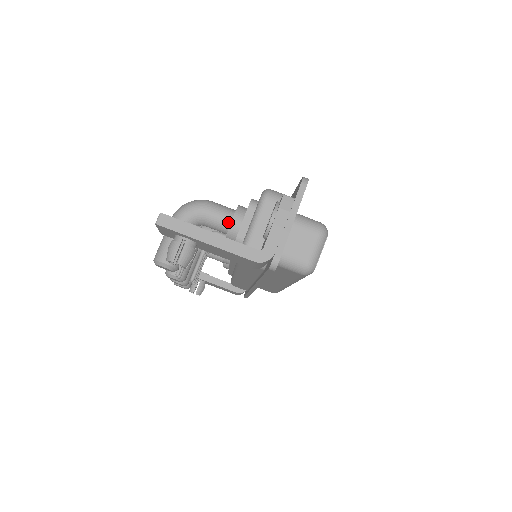
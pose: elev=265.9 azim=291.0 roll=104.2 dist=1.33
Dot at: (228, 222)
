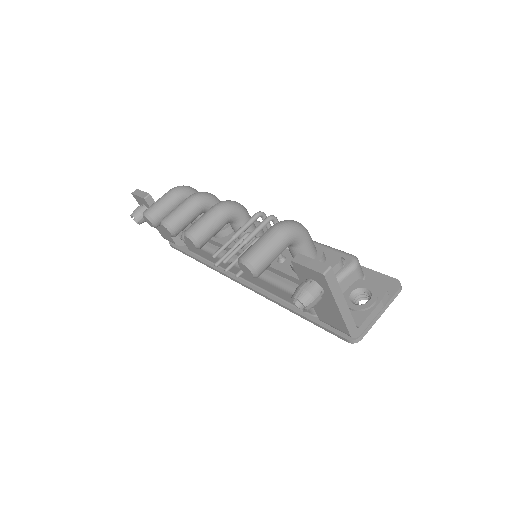
Dot at: occluded
